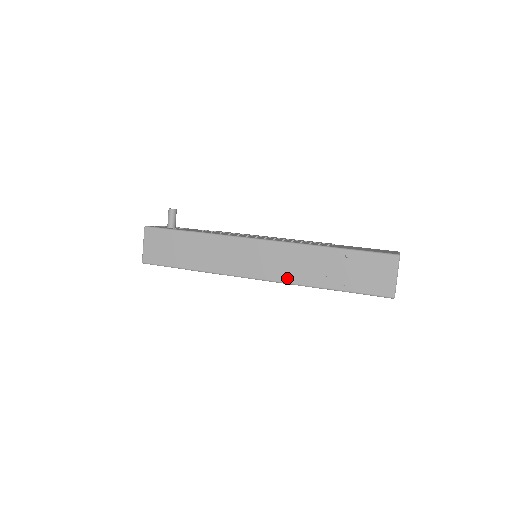
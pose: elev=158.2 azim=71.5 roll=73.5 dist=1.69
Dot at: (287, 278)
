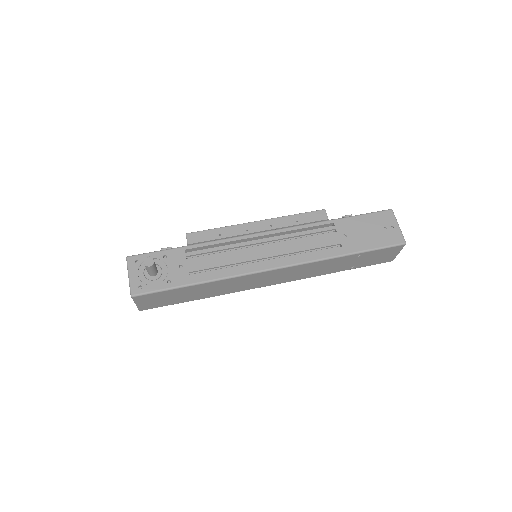
Dot at: (302, 278)
